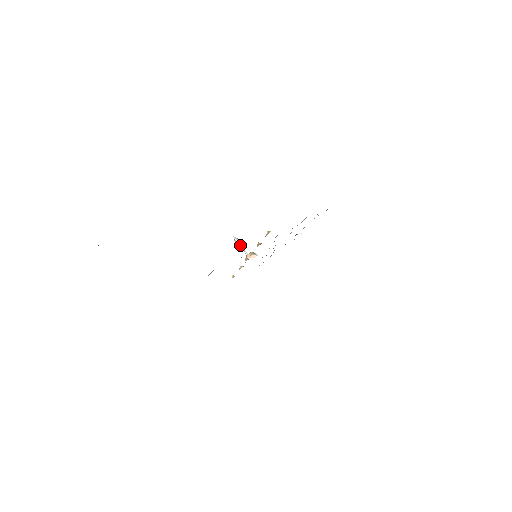
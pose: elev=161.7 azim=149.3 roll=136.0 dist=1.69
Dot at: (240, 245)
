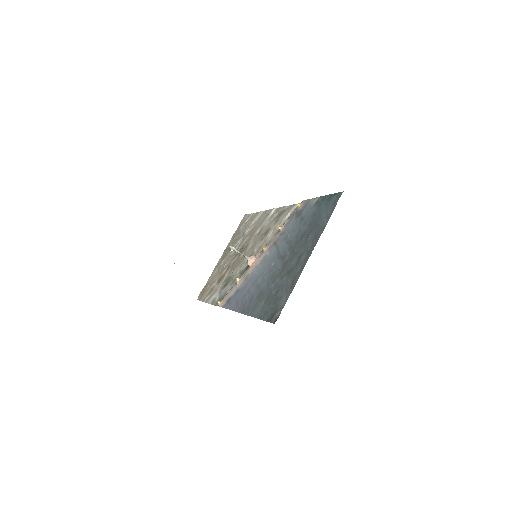
Dot at: (238, 252)
